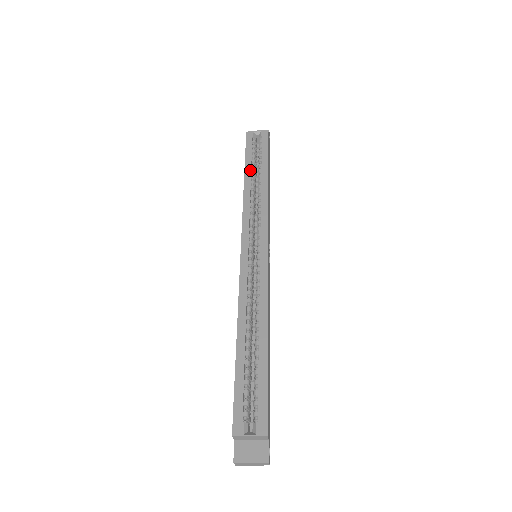
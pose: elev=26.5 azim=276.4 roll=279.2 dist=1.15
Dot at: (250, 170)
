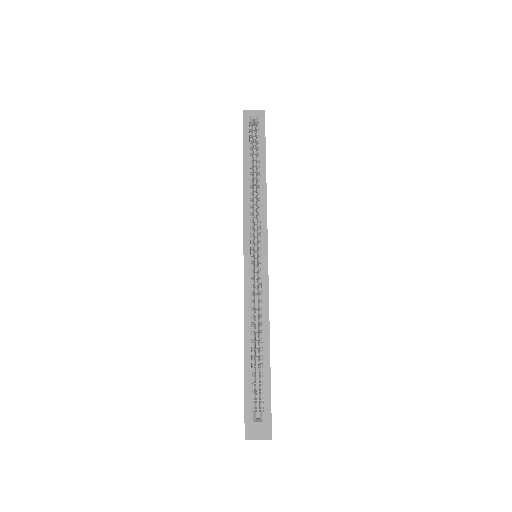
Dot at: (249, 164)
